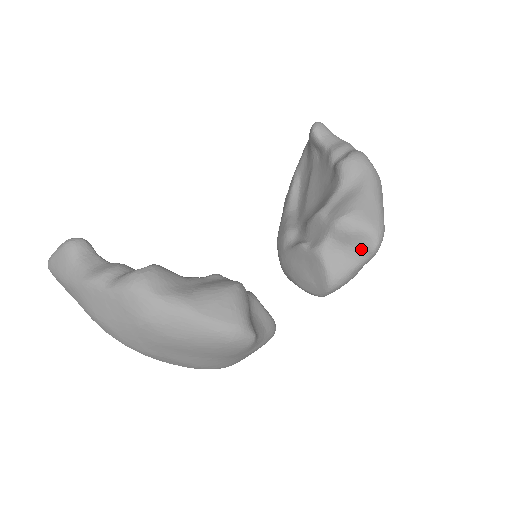
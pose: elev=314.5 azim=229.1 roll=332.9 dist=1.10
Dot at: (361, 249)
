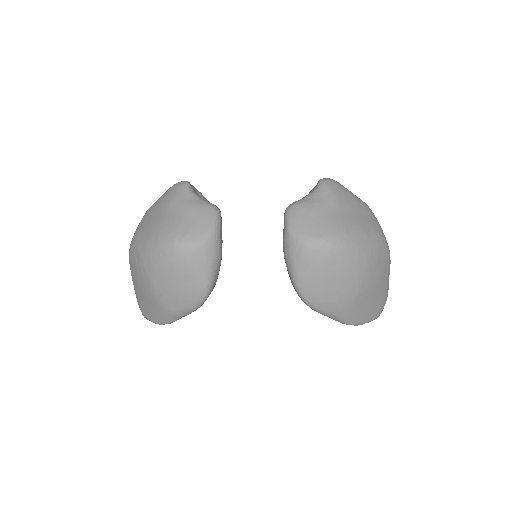
Dot at: occluded
